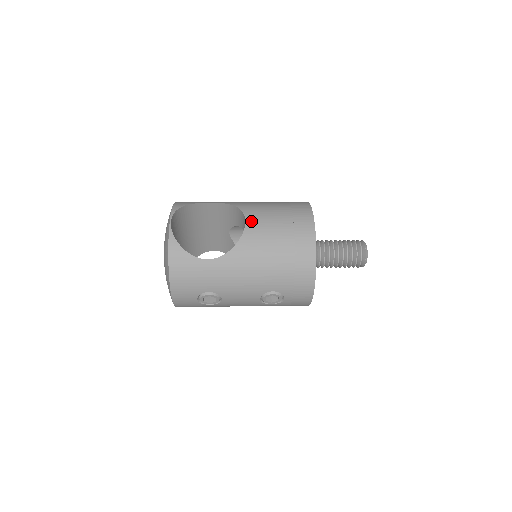
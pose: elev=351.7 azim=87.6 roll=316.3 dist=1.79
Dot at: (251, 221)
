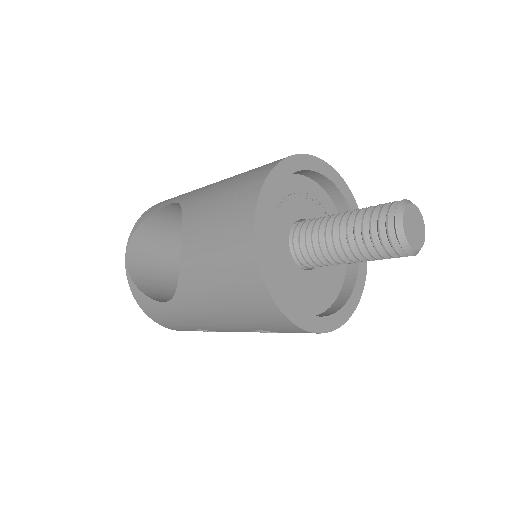
Dot at: (186, 241)
